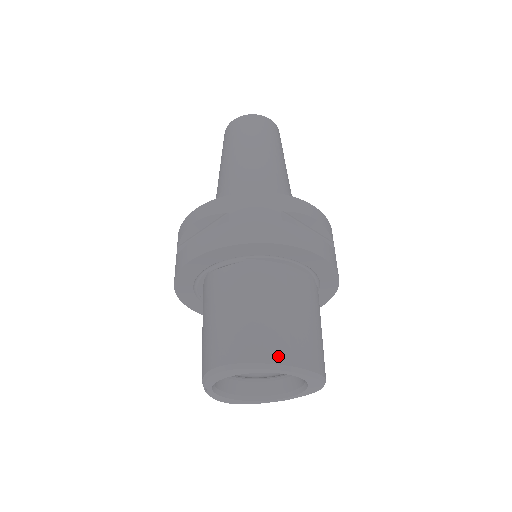
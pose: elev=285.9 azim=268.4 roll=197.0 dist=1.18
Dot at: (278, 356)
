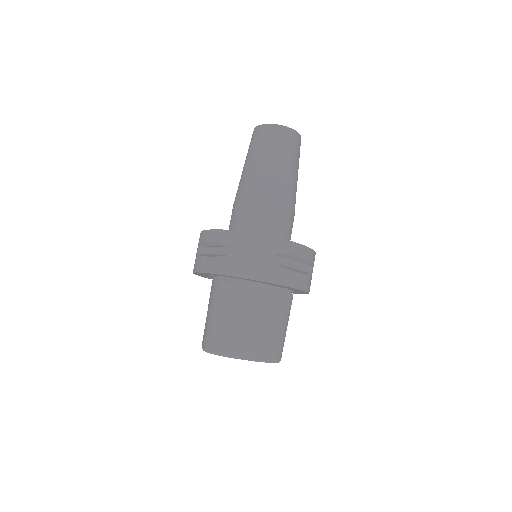
Dot at: (249, 352)
